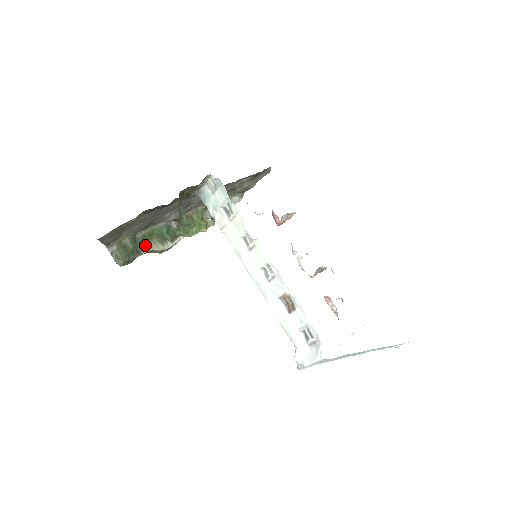
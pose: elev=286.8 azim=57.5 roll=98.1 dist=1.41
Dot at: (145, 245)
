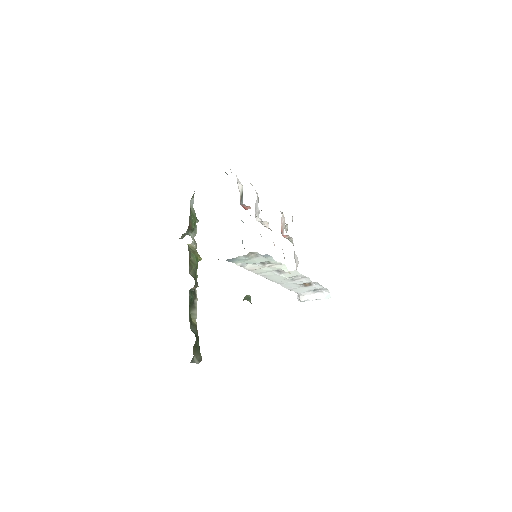
Dot at: (195, 326)
